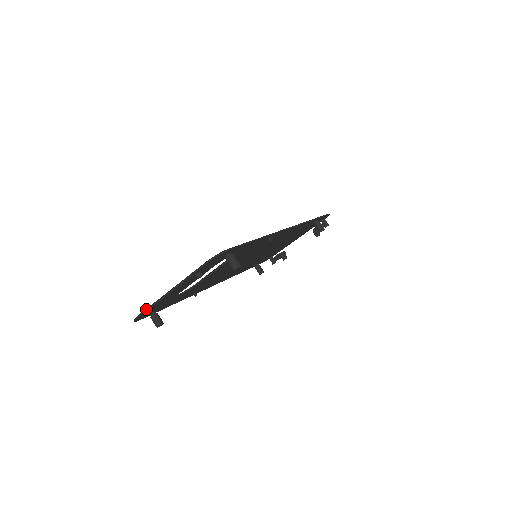
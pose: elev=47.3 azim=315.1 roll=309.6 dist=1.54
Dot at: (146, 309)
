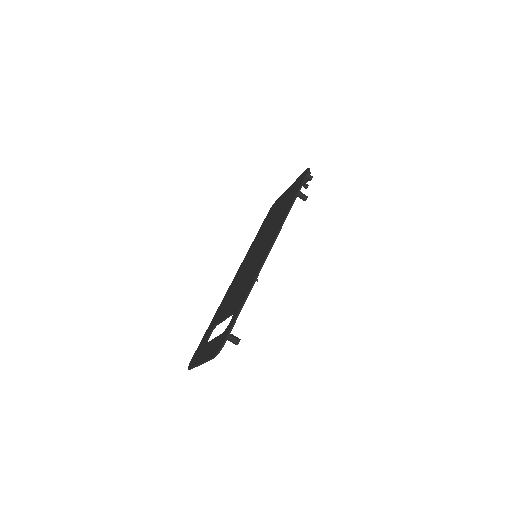
Dot at: (192, 368)
